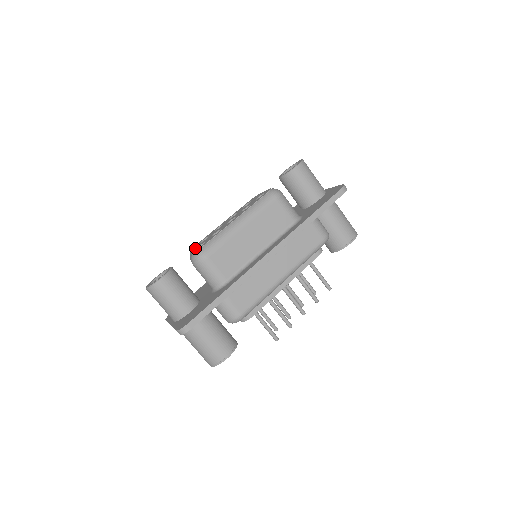
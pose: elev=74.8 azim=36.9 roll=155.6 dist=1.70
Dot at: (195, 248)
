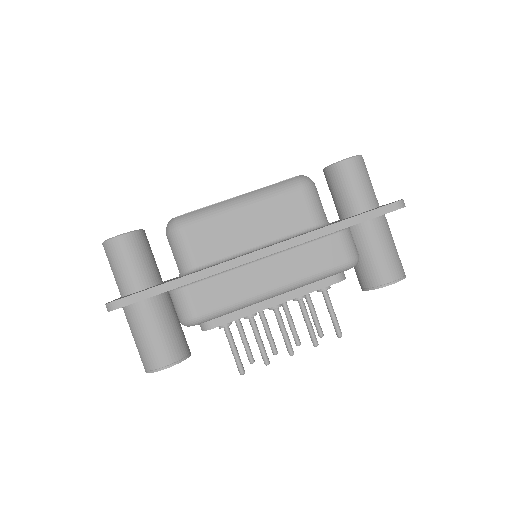
Dot at: occluded
